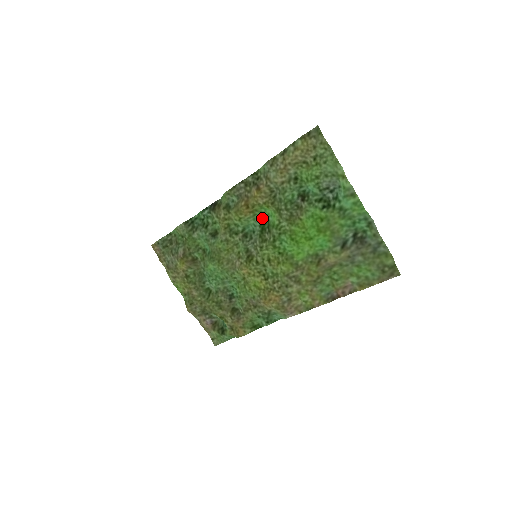
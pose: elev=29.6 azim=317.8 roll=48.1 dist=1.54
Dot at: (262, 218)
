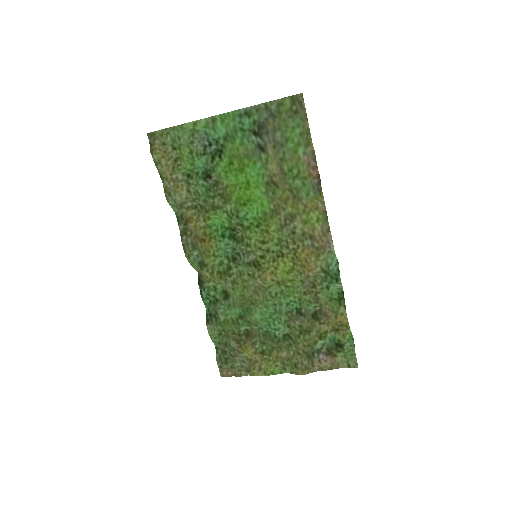
Dot at: (223, 233)
